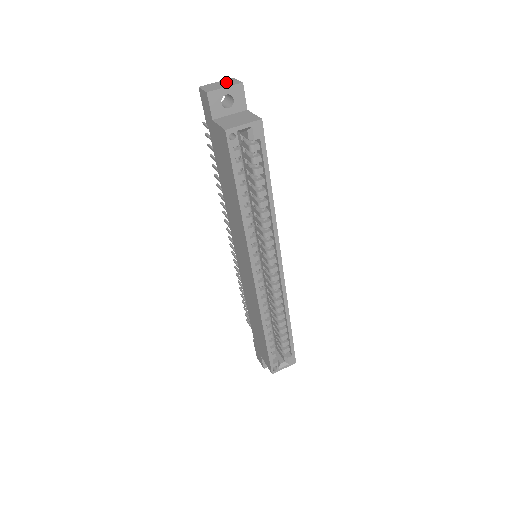
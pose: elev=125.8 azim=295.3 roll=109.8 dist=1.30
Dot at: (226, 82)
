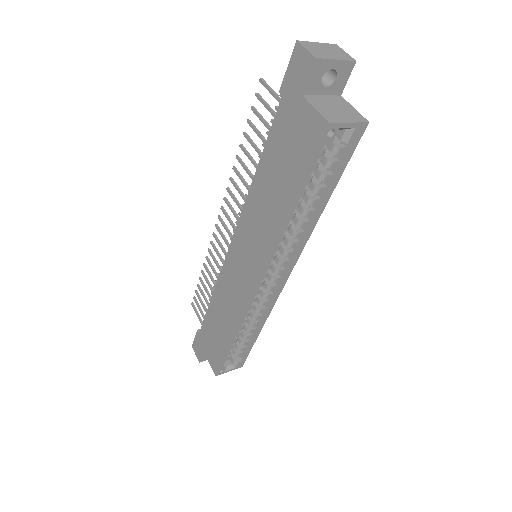
Dot at: (333, 49)
